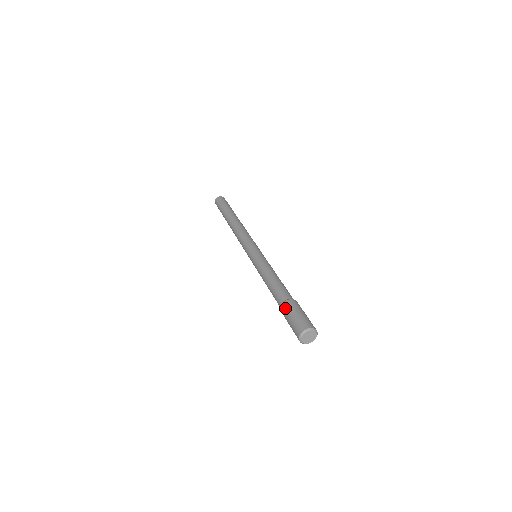
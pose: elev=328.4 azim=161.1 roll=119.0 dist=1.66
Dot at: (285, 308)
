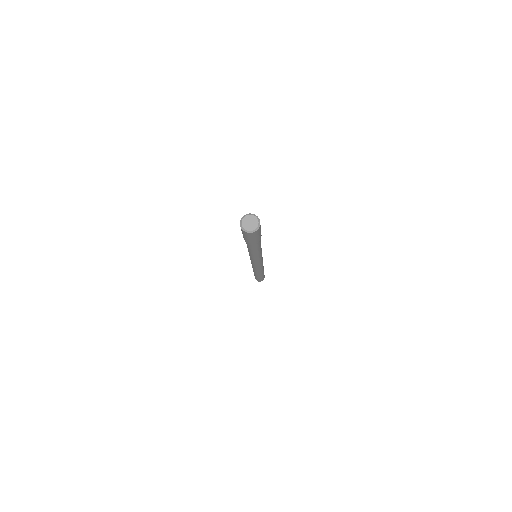
Dot at: occluded
